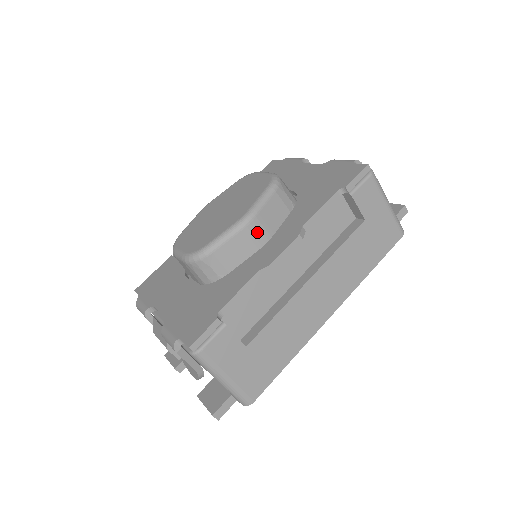
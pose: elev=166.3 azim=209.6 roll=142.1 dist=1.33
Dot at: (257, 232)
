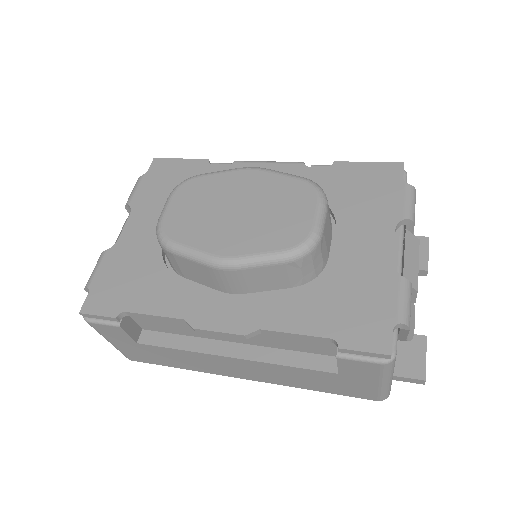
Dot at: (227, 279)
